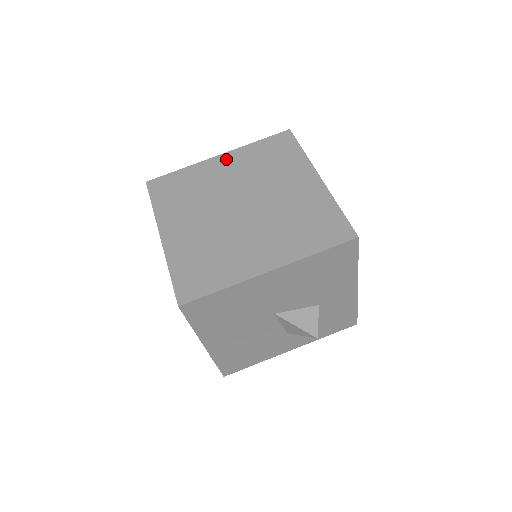
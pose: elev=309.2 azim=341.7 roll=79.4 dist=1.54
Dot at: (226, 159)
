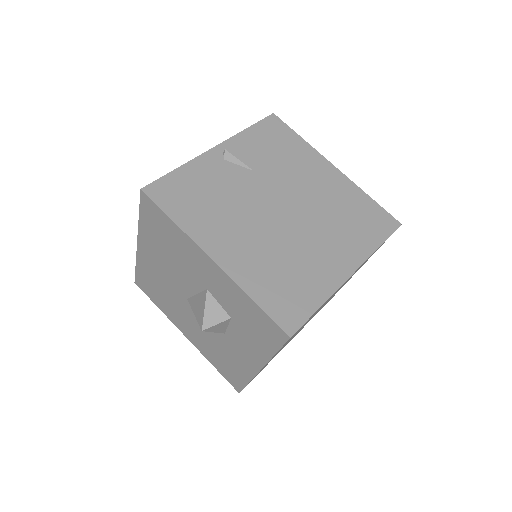
Dot at: occluded
